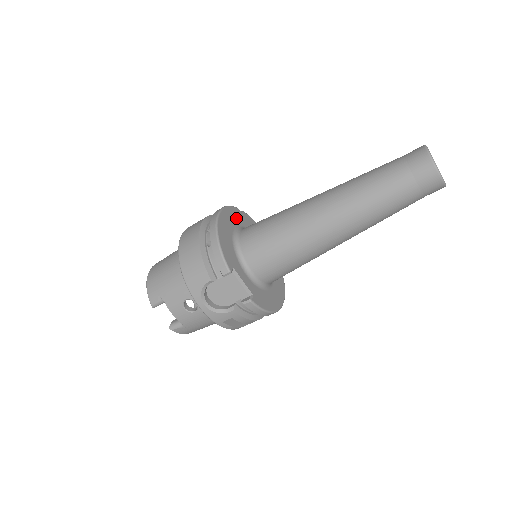
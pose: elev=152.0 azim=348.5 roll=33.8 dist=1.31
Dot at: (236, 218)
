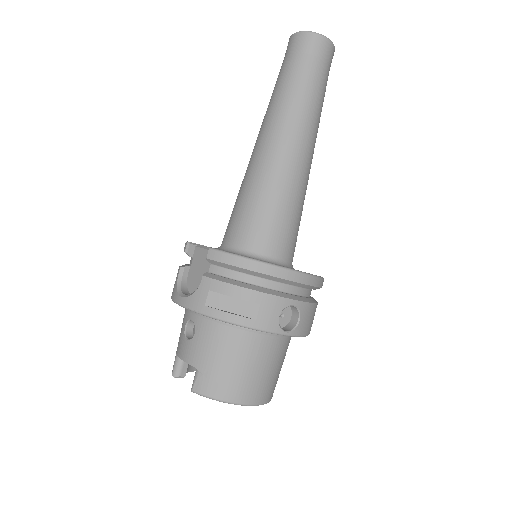
Dot at: occluded
